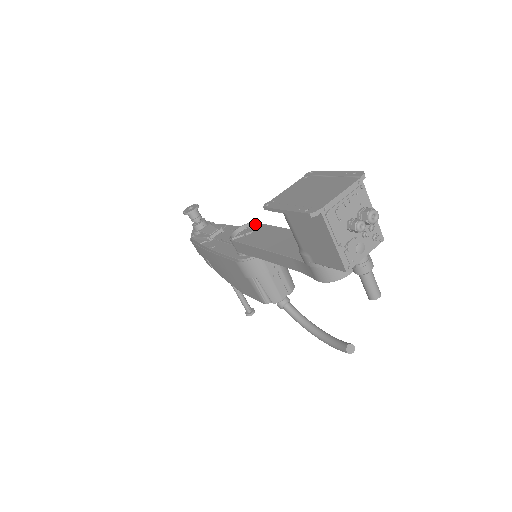
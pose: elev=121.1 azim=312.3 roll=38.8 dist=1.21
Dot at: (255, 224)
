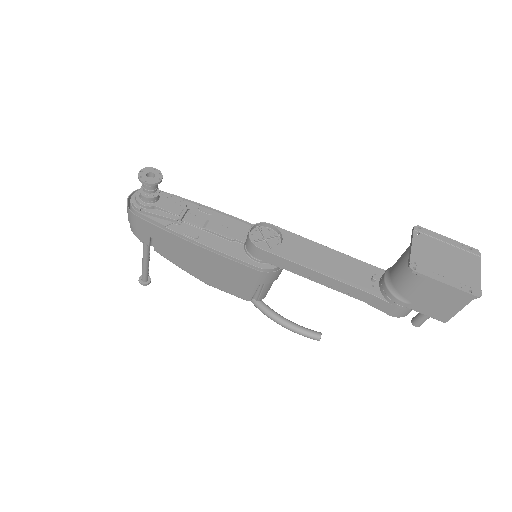
Dot at: (270, 226)
